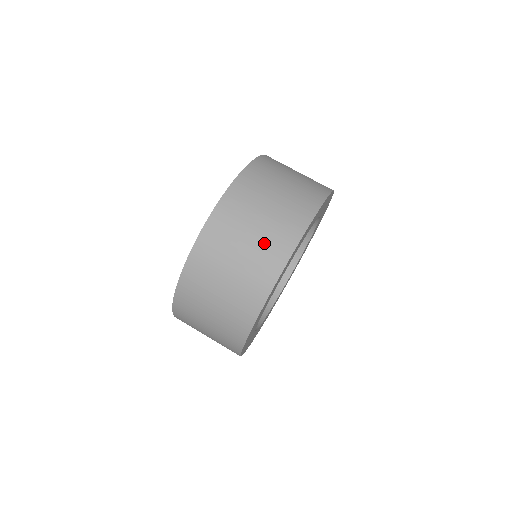
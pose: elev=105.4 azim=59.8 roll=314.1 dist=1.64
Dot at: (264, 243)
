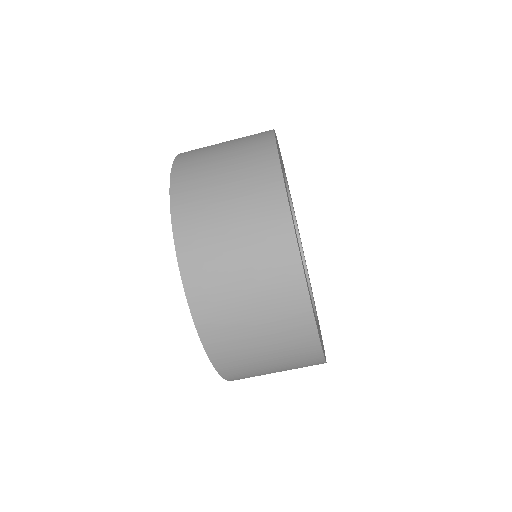
Dot at: occluded
